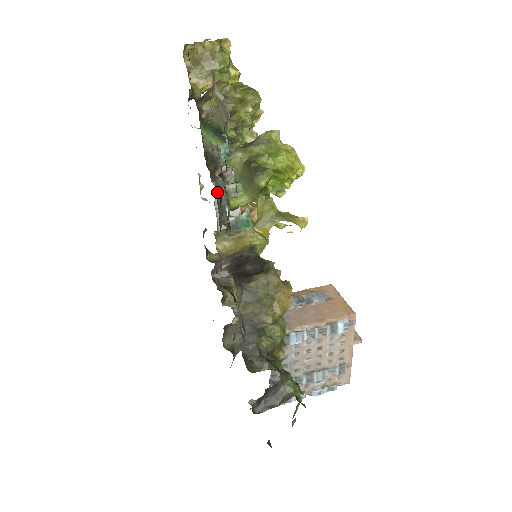
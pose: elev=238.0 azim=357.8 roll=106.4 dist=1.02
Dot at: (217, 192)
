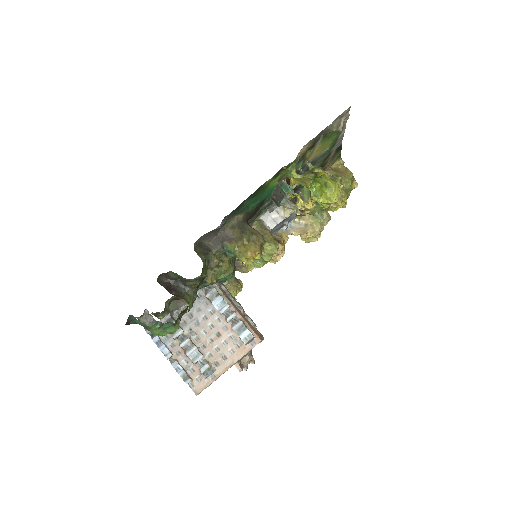
Dot at: occluded
